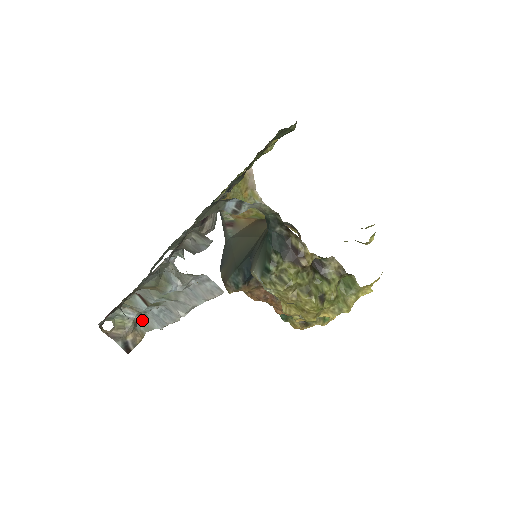
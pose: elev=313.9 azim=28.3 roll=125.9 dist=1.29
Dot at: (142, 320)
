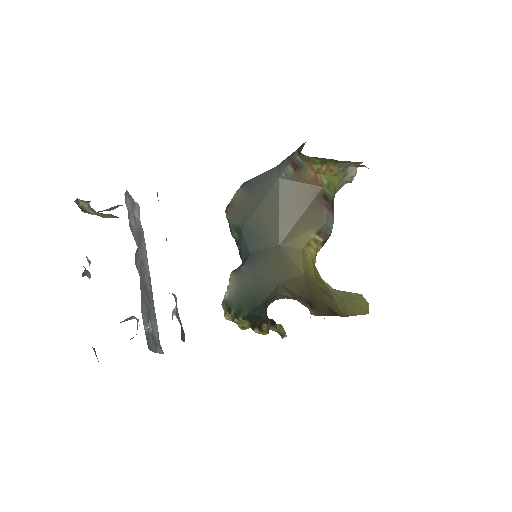
Dot at: occluded
